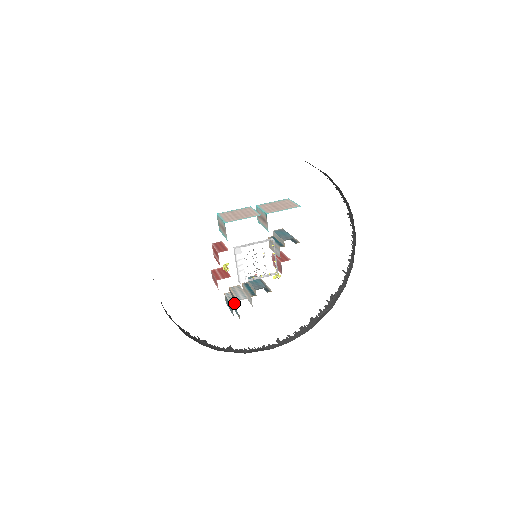
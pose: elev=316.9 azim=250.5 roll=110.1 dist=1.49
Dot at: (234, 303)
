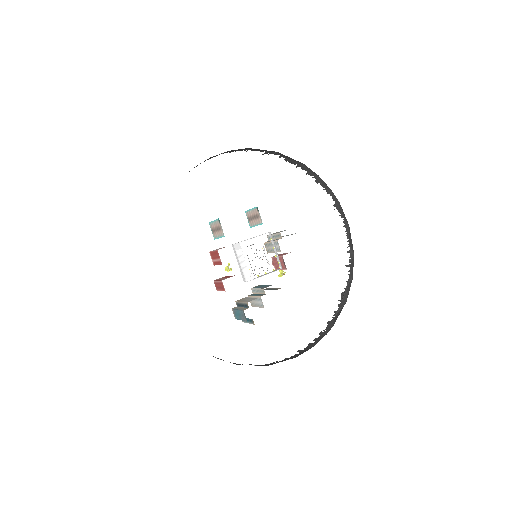
Dot at: (244, 308)
